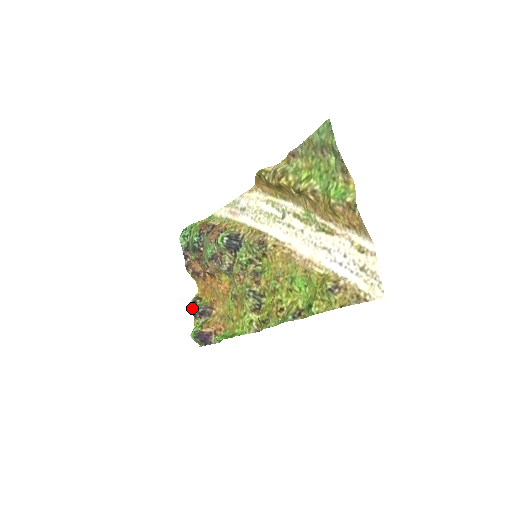
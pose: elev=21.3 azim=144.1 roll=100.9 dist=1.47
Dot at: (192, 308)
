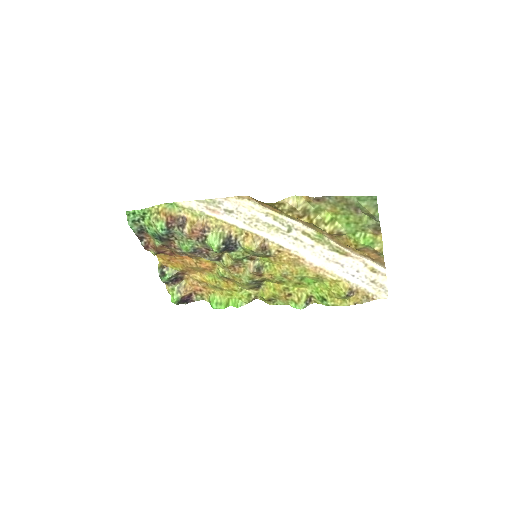
Dot at: (162, 279)
